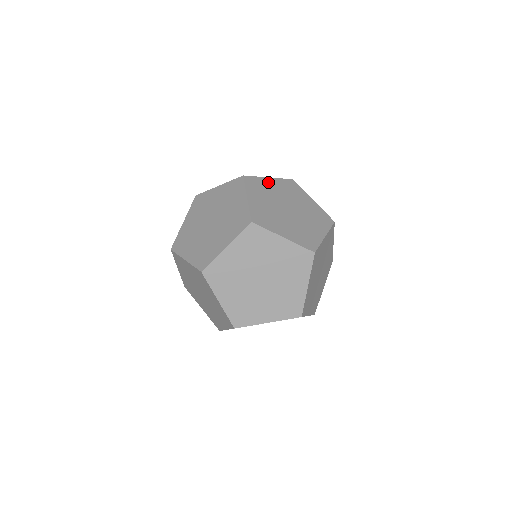
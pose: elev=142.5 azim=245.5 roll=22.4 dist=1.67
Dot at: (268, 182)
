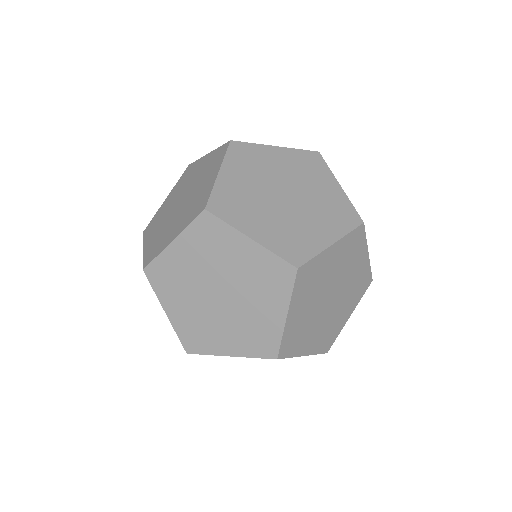
Dot at: (270, 153)
